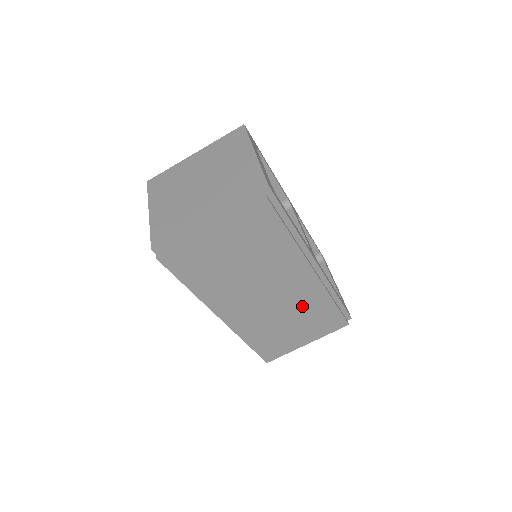
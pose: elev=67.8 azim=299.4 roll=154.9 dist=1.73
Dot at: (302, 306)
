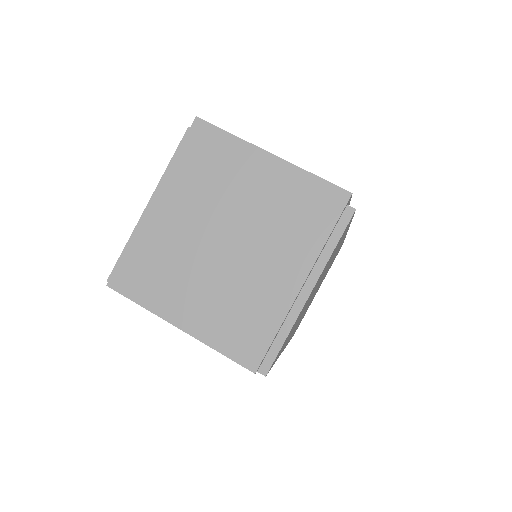
Dot at: occluded
